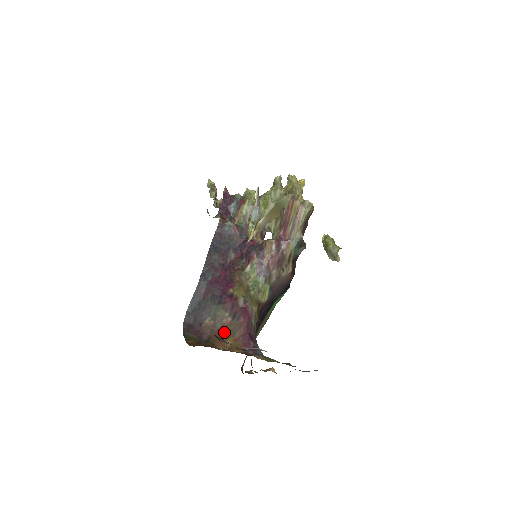
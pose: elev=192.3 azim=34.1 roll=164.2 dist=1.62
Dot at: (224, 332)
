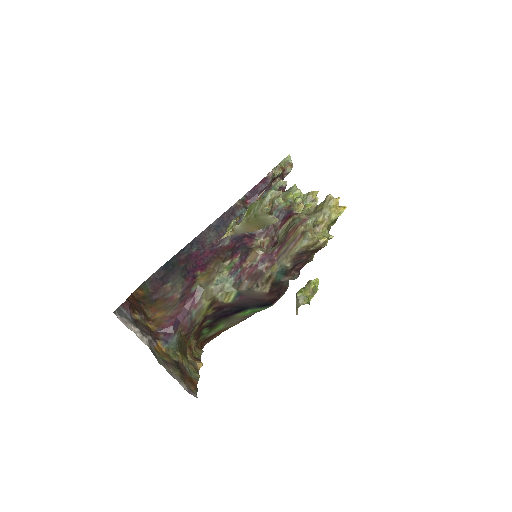
Dot at: (166, 303)
